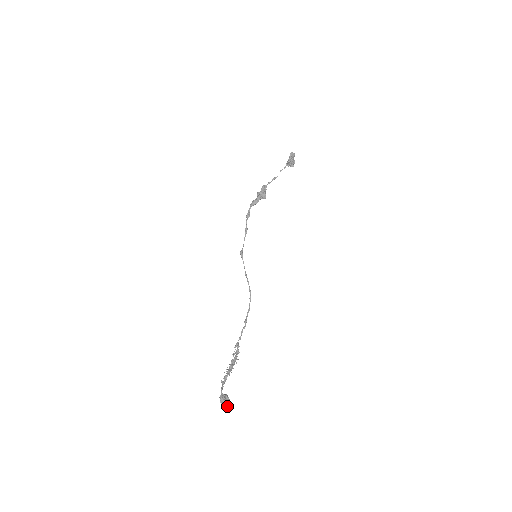
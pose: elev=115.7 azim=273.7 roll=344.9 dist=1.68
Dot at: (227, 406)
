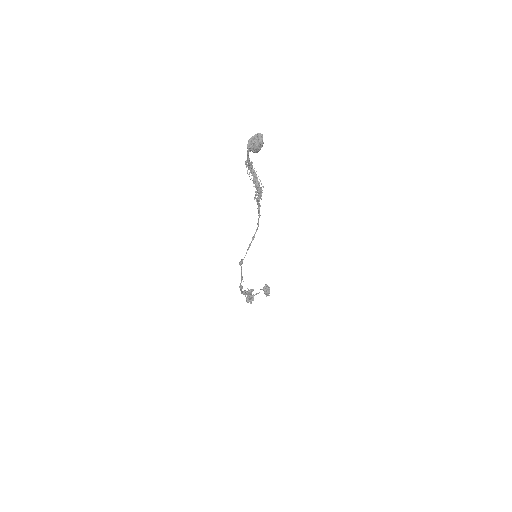
Dot at: (259, 134)
